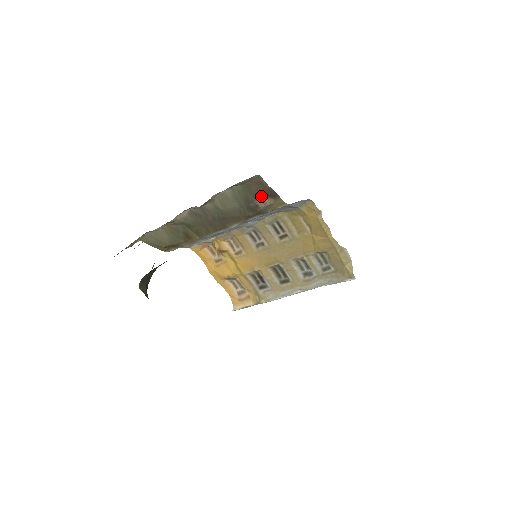
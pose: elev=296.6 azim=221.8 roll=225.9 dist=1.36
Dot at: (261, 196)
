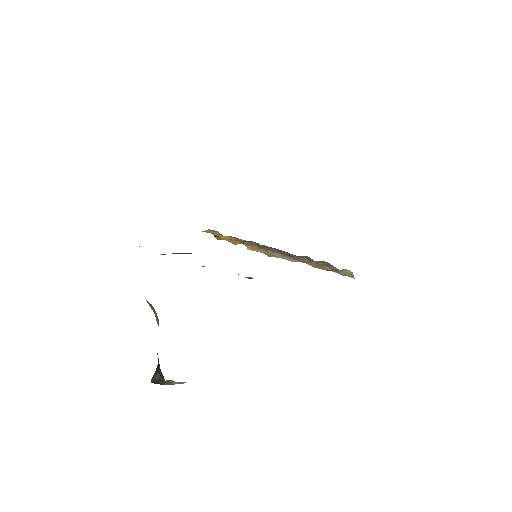
Dot at: occluded
